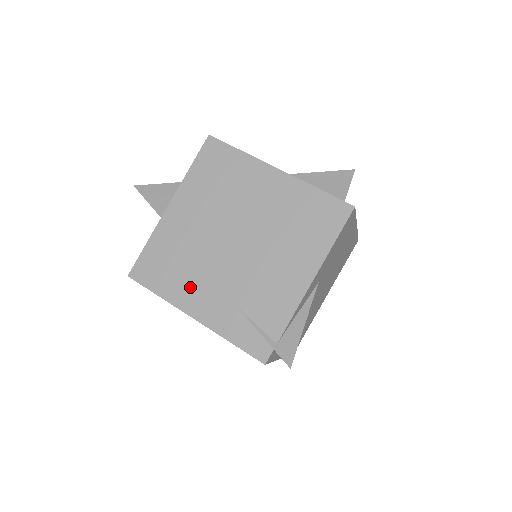
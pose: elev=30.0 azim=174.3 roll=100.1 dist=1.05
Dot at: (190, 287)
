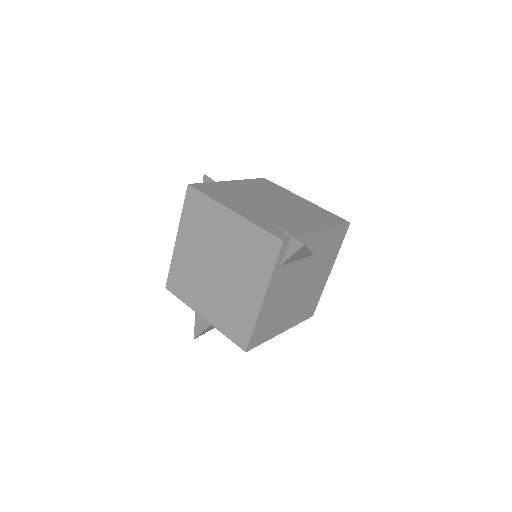
Dot at: (235, 202)
